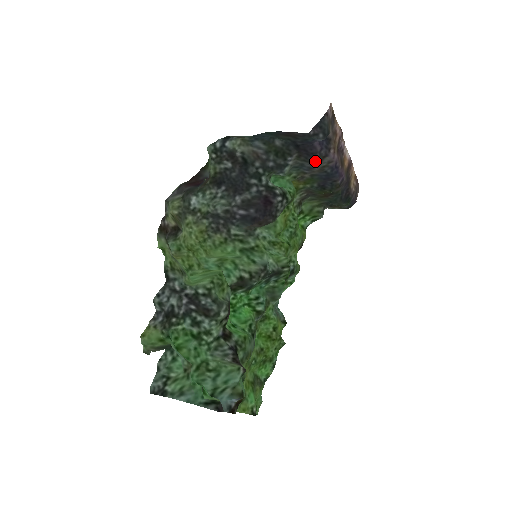
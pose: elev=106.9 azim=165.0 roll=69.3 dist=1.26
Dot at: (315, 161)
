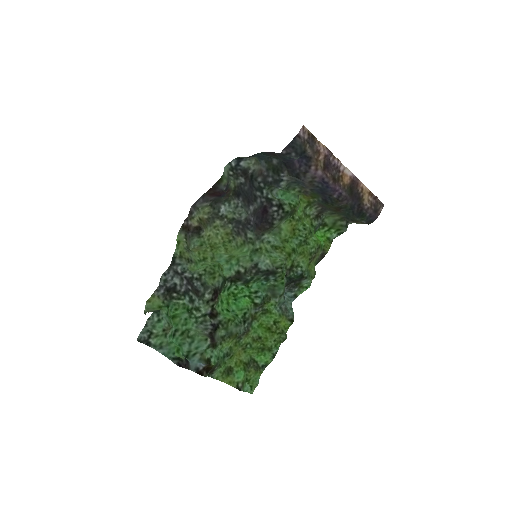
Dot at: (299, 177)
